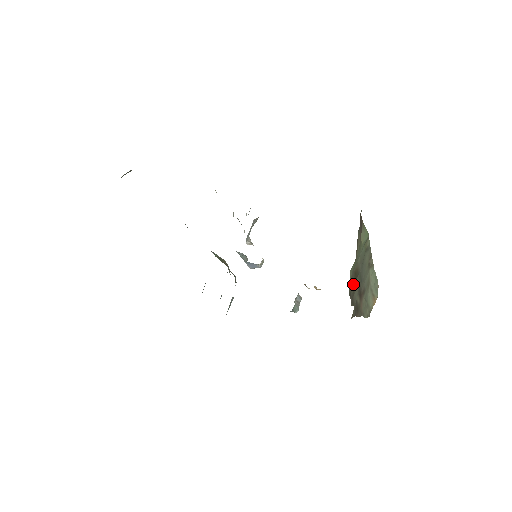
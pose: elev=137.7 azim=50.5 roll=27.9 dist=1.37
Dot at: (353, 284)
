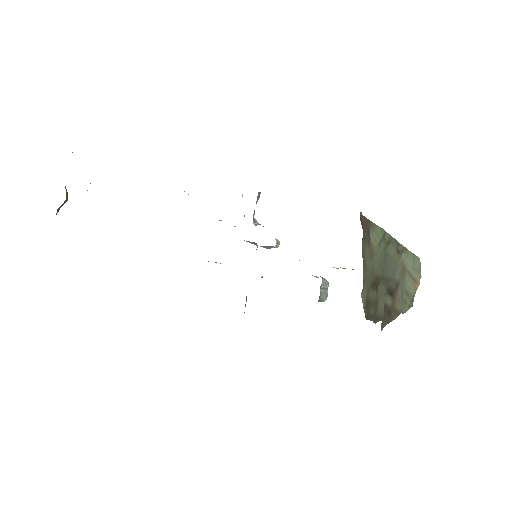
Dot at: (373, 297)
